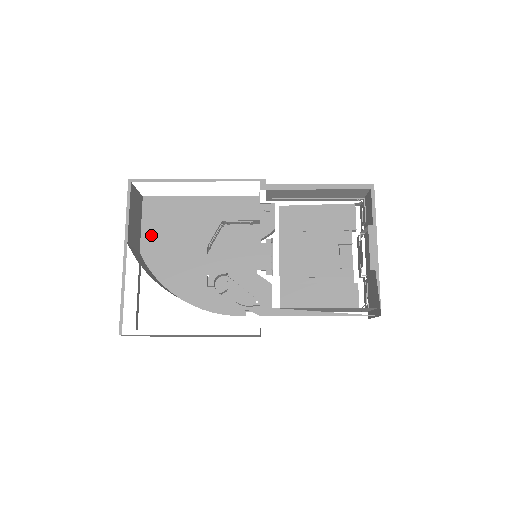
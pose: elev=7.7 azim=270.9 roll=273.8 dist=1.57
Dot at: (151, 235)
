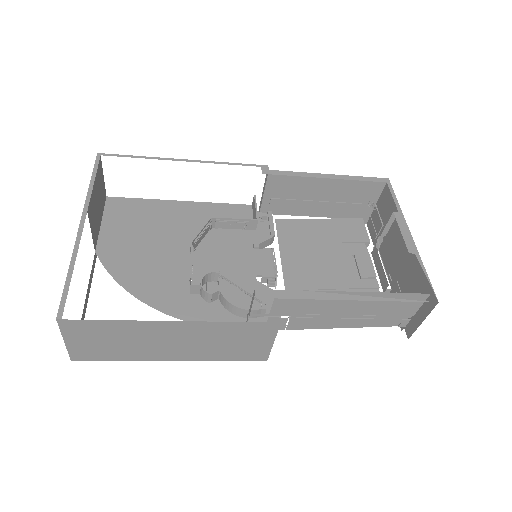
Dot at: (113, 234)
